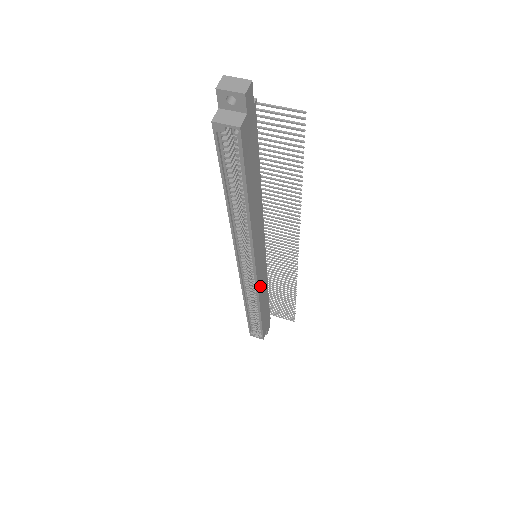
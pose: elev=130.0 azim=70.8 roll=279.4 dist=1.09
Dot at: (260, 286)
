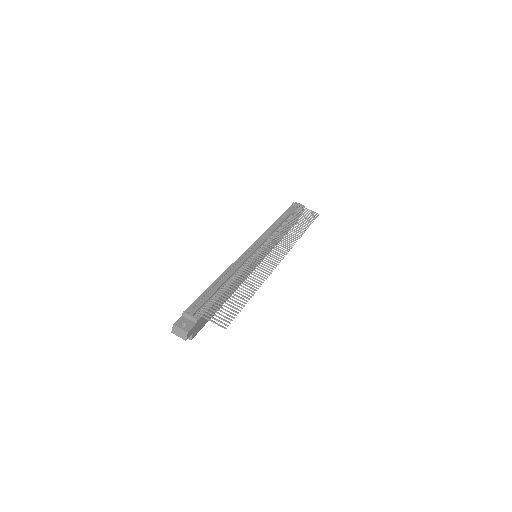
Dot at: occluded
